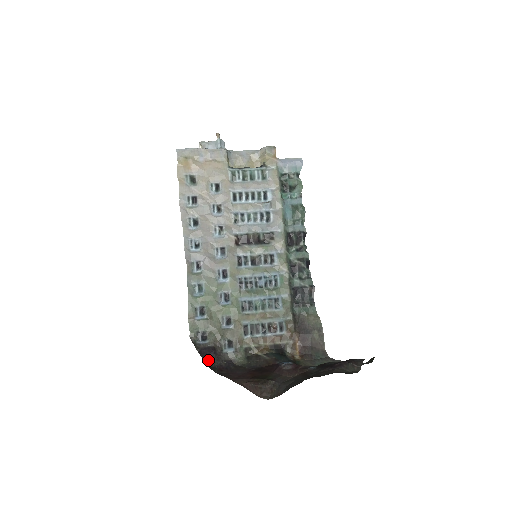
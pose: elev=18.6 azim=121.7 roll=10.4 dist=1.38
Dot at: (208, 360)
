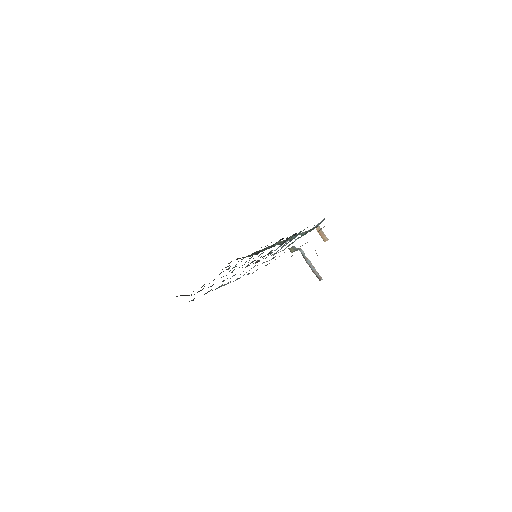
Dot at: occluded
